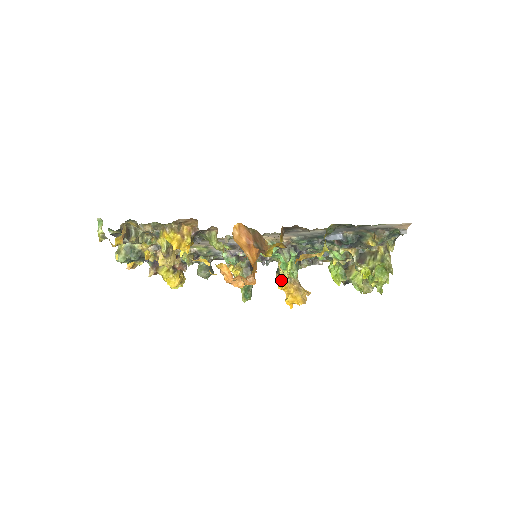
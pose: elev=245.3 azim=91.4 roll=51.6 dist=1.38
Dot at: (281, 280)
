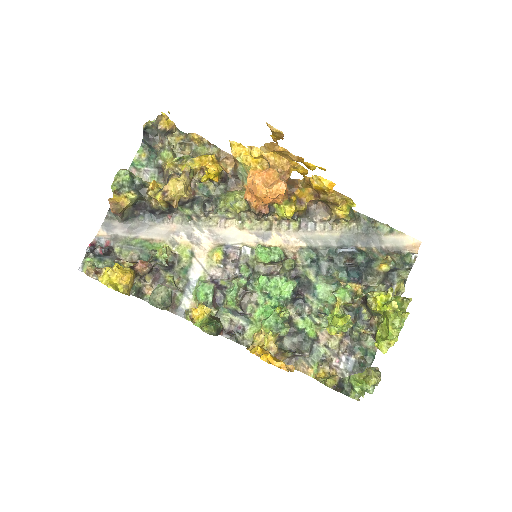
Dot at: occluded
